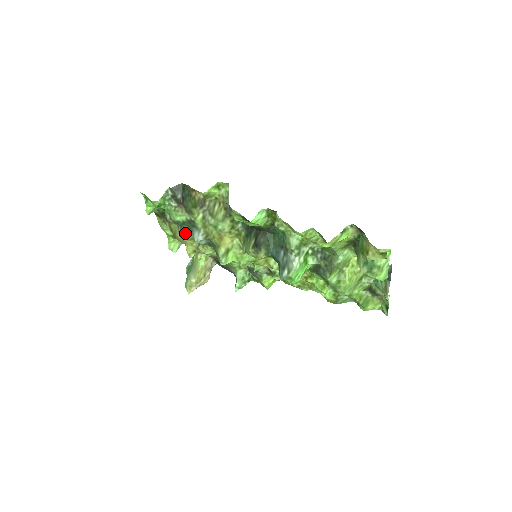
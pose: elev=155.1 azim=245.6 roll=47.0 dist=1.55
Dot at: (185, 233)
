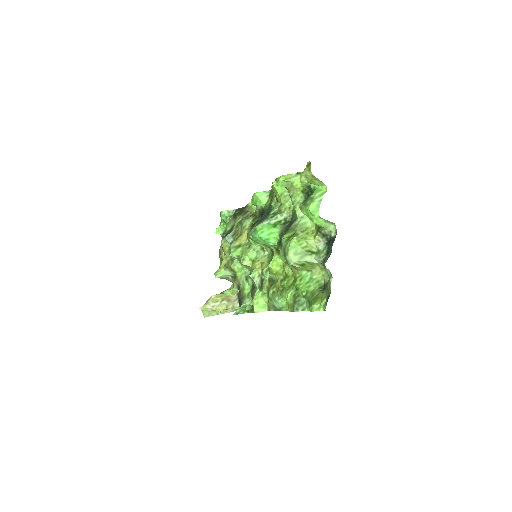
Dot at: (225, 237)
